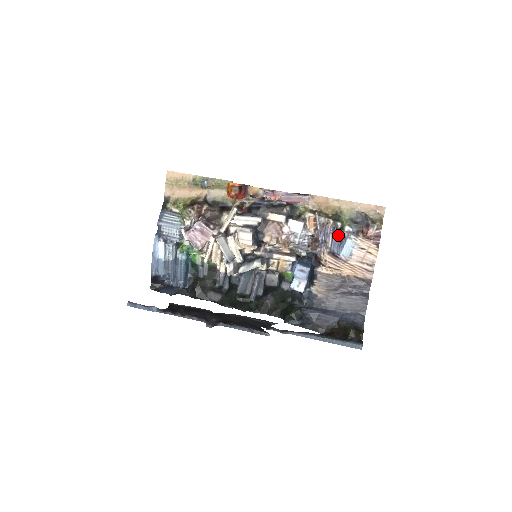
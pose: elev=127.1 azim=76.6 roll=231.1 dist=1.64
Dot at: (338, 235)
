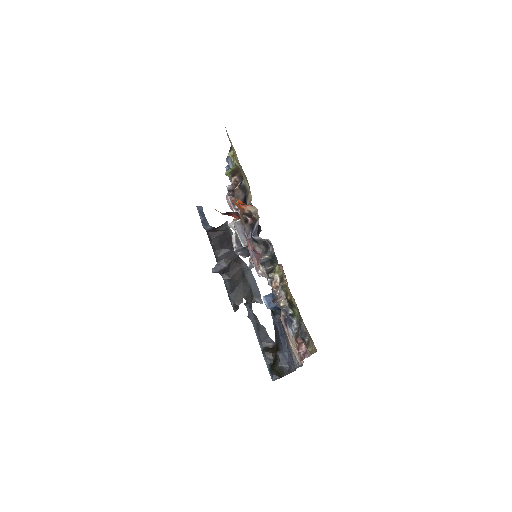
Dot at: (287, 316)
